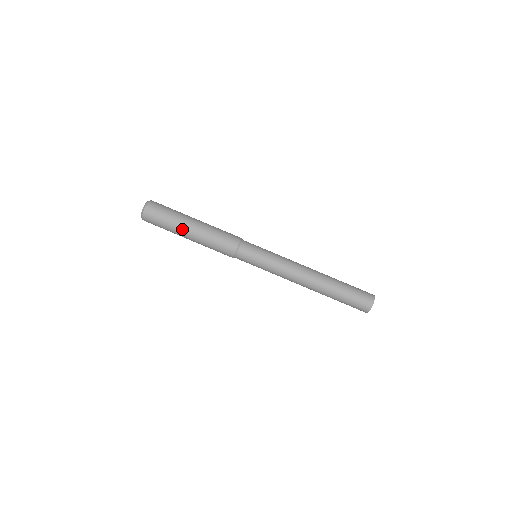
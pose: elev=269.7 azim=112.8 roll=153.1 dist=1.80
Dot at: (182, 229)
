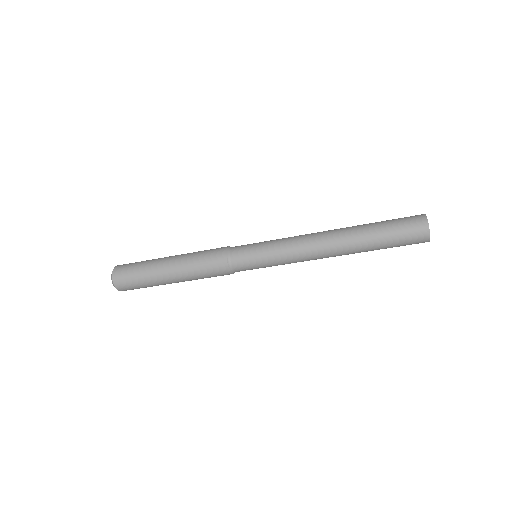
Dot at: occluded
